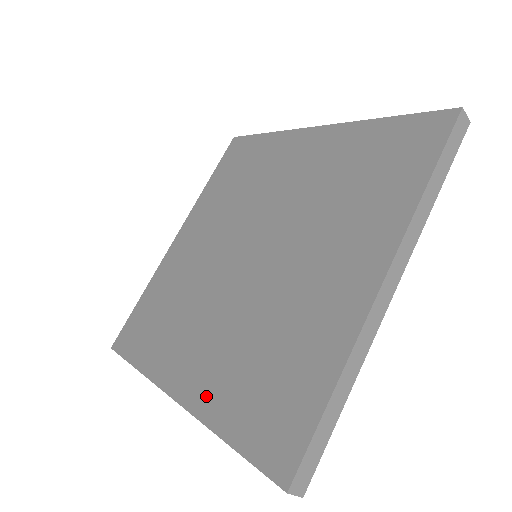
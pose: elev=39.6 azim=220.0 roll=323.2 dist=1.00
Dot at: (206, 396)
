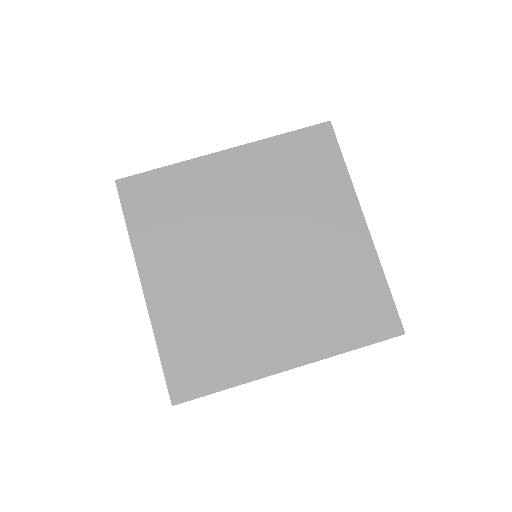
Dot at: (317, 345)
